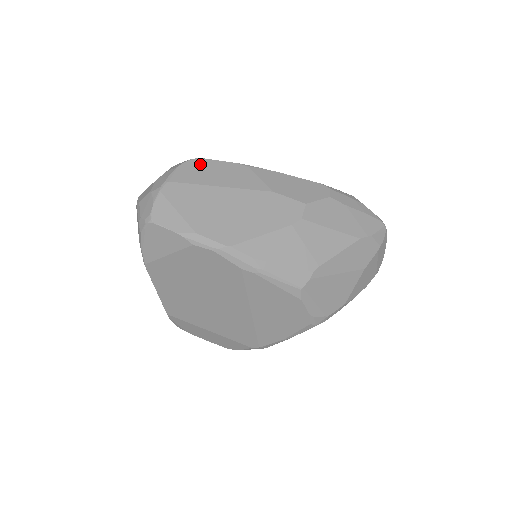
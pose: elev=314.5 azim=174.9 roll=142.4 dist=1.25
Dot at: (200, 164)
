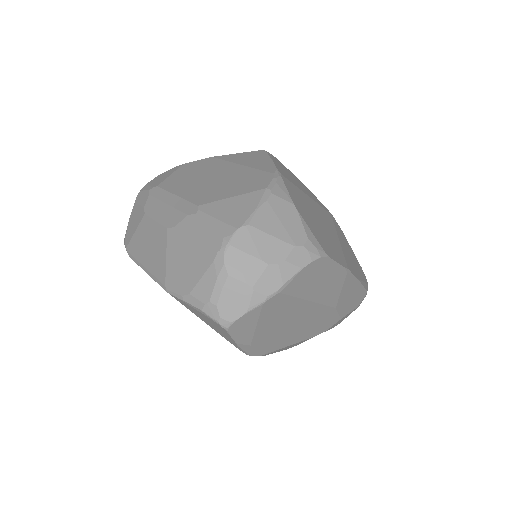
Dot at: (321, 267)
